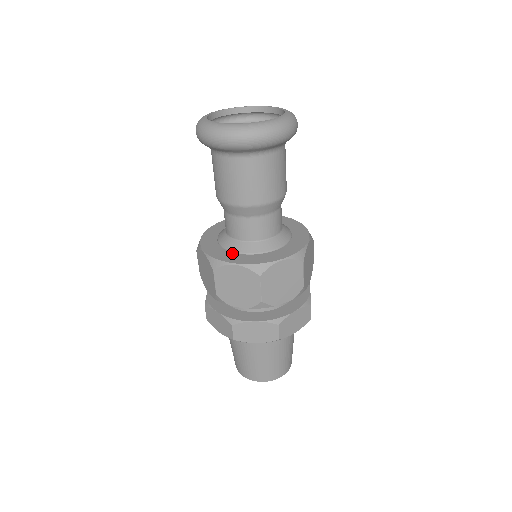
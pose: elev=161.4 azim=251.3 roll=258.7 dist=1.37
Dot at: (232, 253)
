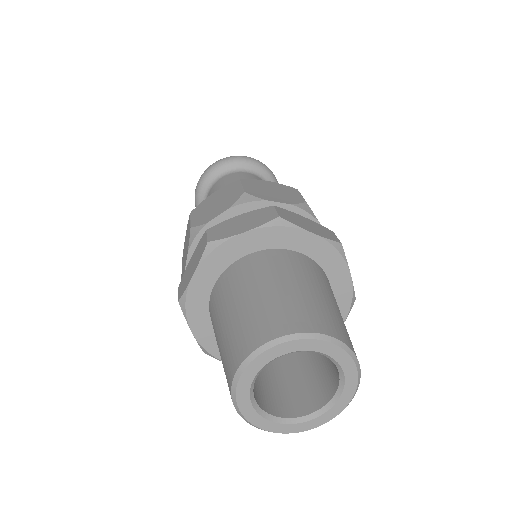
Dot at: occluded
